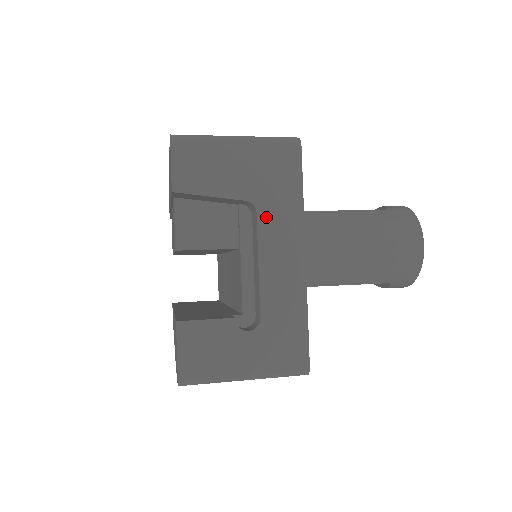
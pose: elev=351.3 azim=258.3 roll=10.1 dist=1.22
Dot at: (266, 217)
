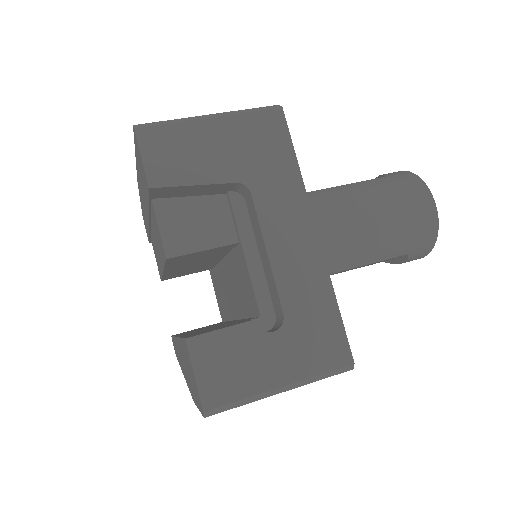
Dot at: (263, 197)
